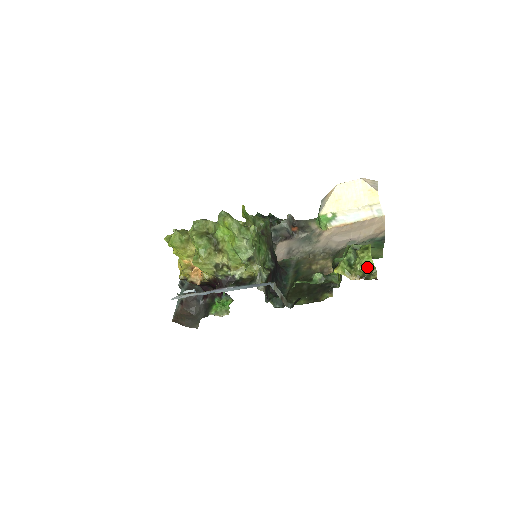
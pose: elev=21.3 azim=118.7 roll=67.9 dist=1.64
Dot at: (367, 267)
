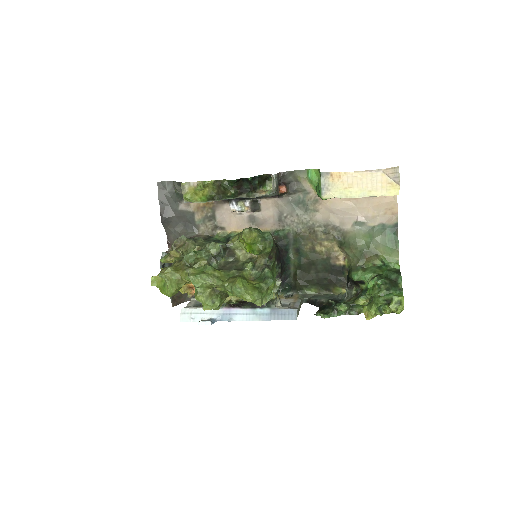
Dot at: occluded
